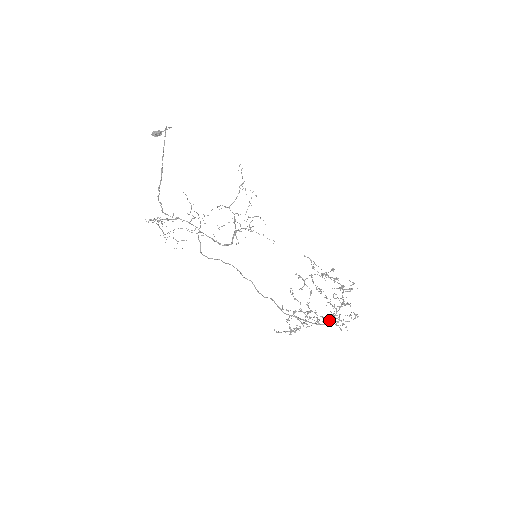
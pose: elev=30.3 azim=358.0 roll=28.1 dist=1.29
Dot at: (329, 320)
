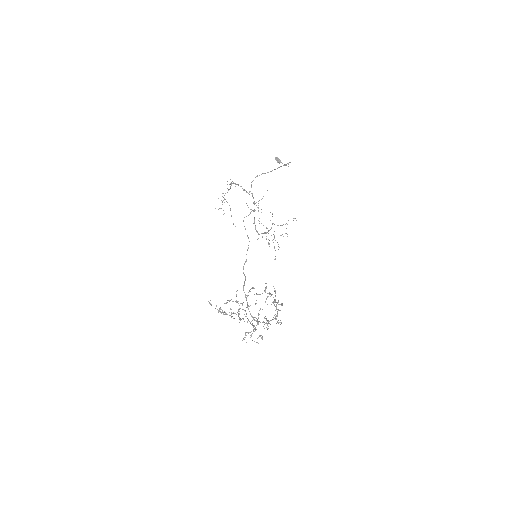
Dot at: (250, 323)
